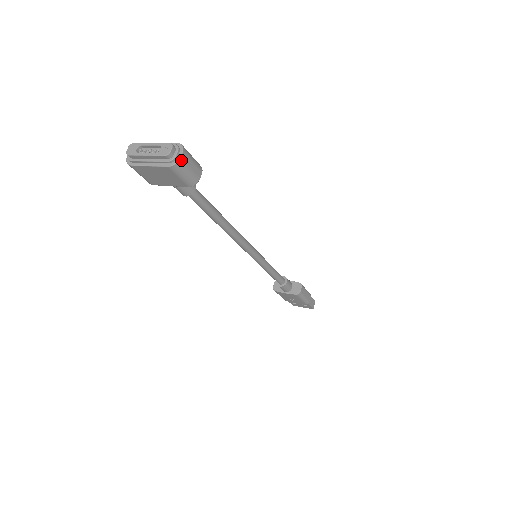
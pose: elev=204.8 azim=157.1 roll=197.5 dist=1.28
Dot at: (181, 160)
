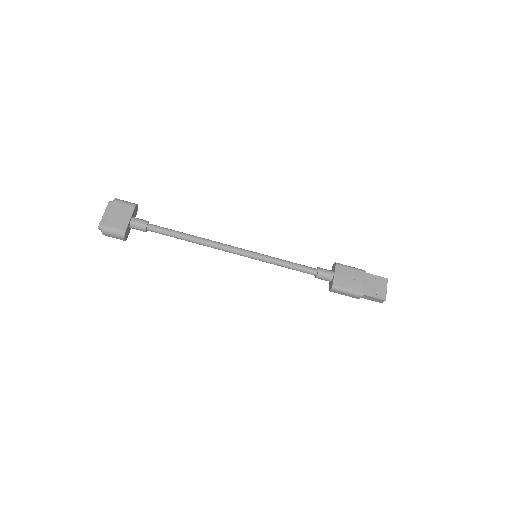
Dot at: (117, 199)
